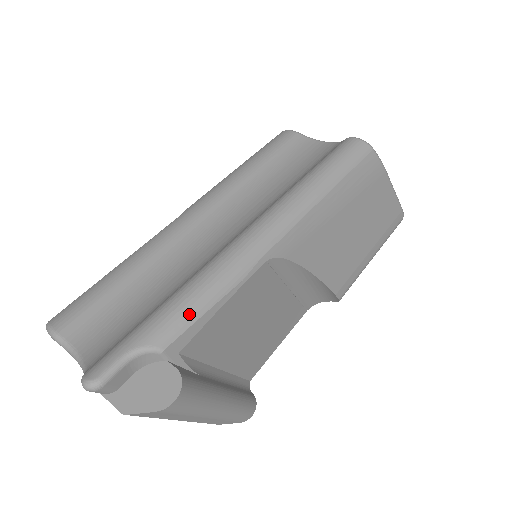
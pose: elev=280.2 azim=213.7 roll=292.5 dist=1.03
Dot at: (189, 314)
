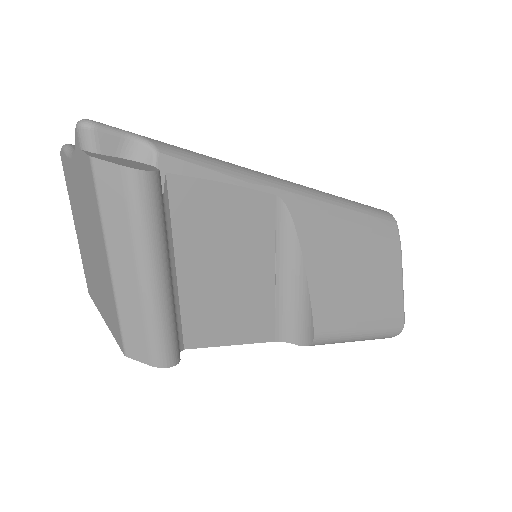
Dot at: (195, 157)
